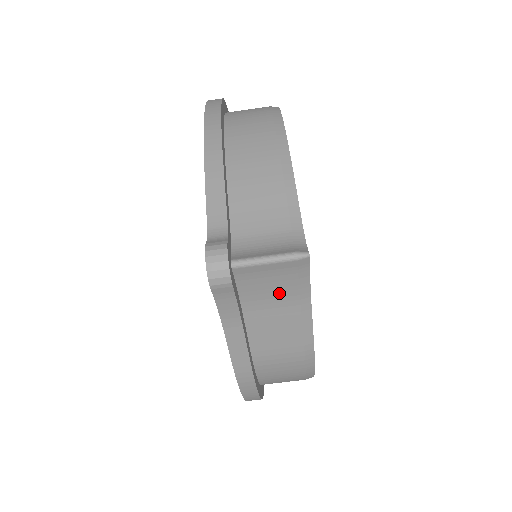
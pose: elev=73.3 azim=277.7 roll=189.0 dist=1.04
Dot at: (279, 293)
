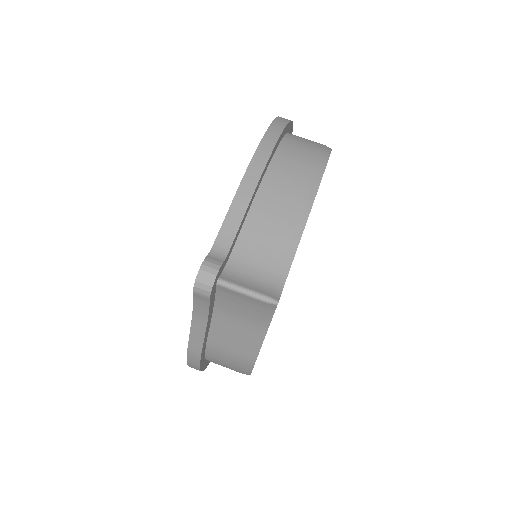
Dot at: (245, 314)
